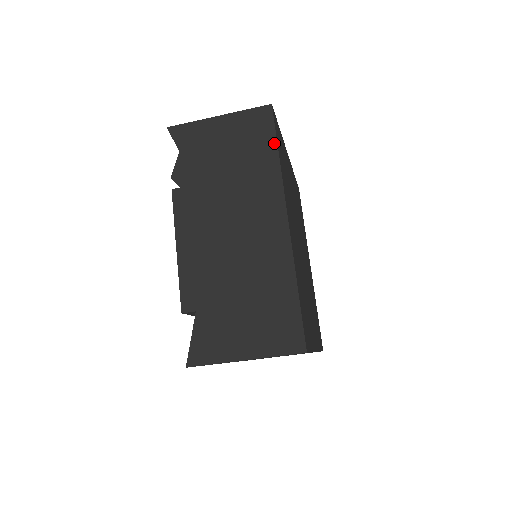
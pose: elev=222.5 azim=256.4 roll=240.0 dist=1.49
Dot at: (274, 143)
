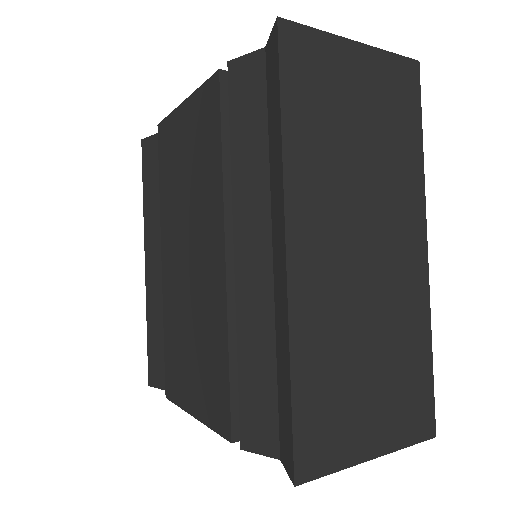
Dot at: occluded
